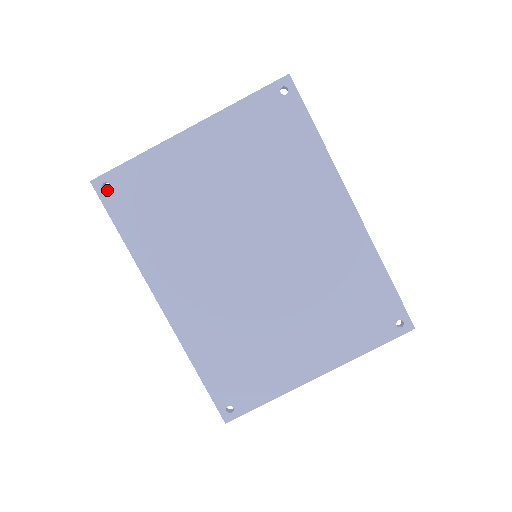
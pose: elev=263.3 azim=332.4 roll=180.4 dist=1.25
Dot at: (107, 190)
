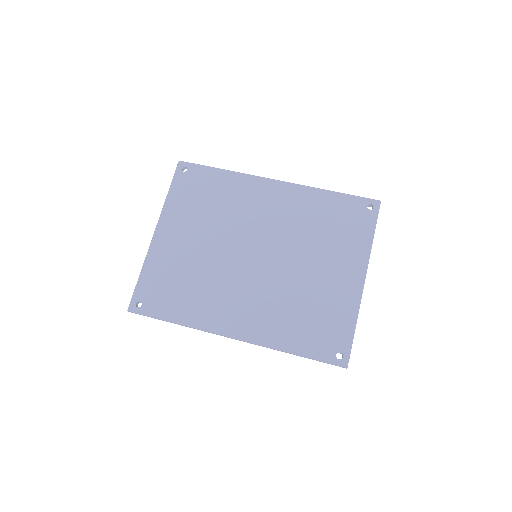
Dot at: (141, 306)
